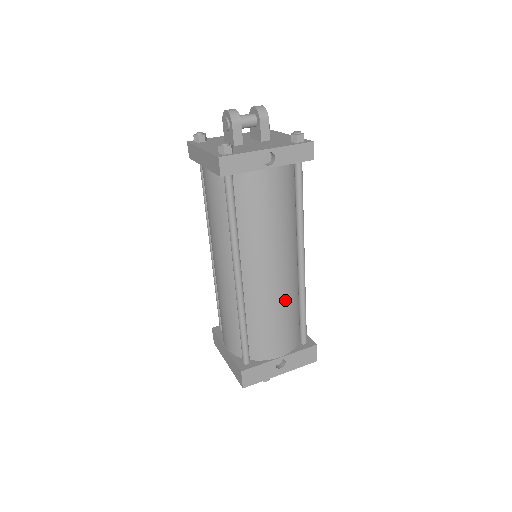
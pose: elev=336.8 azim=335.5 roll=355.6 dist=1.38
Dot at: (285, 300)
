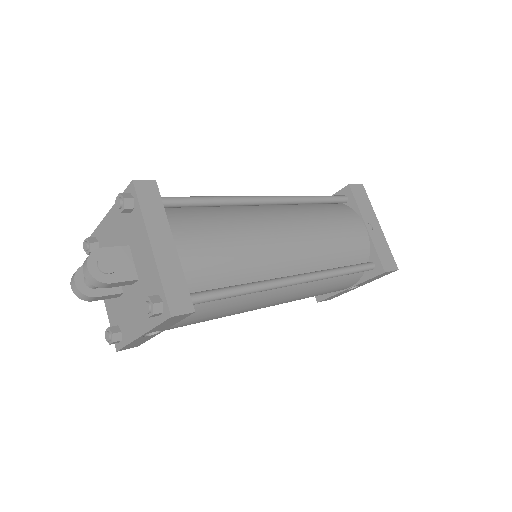
Dot at: (309, 293)
